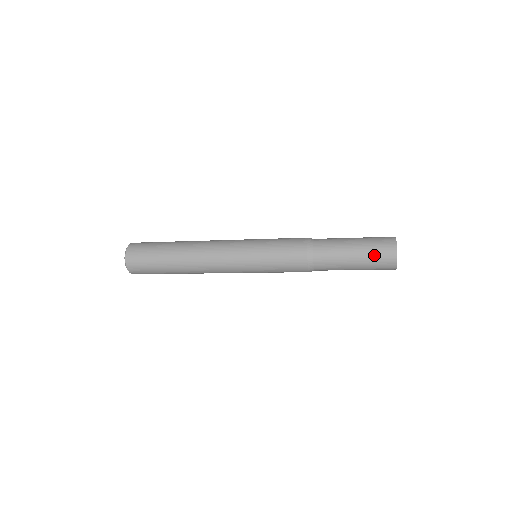
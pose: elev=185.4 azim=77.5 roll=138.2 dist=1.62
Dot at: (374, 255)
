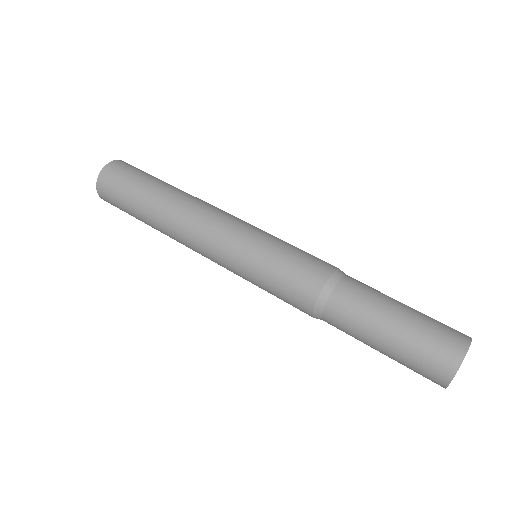
Dot at: occluded
